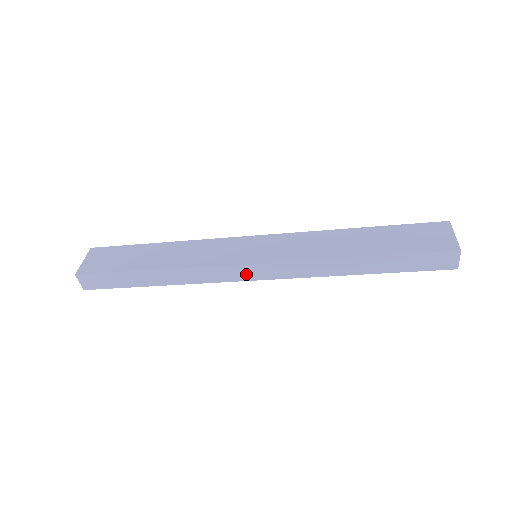
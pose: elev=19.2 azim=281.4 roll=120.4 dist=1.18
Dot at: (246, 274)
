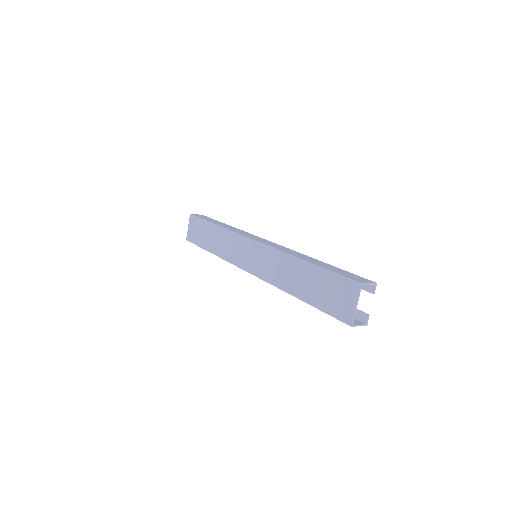
Dot at: occluded
